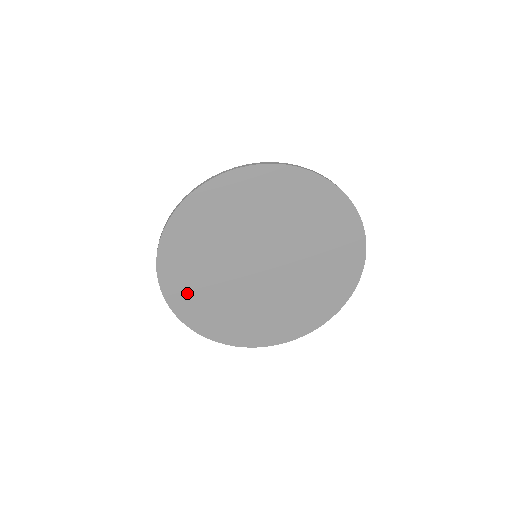
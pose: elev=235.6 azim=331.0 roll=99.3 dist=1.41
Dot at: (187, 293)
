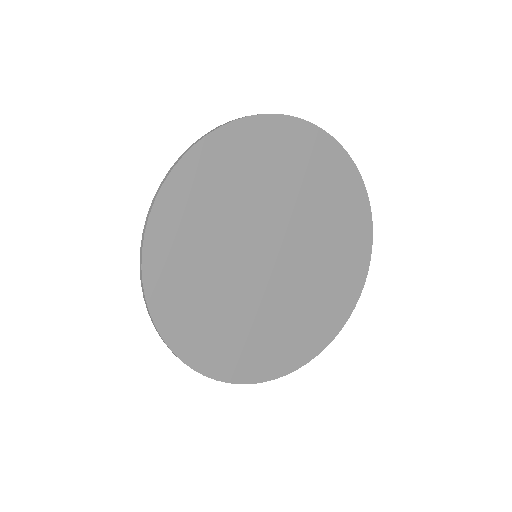
Dot at: (230, 353)
